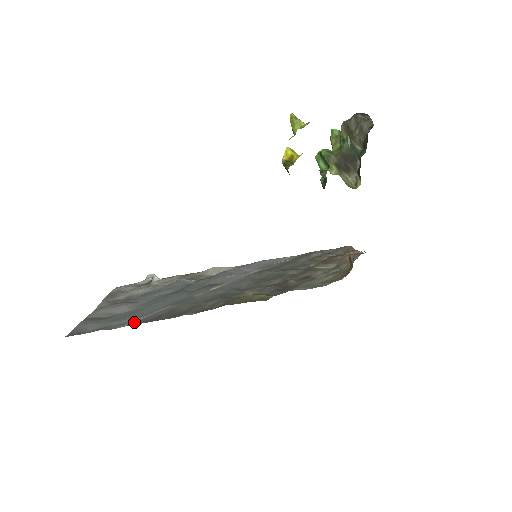
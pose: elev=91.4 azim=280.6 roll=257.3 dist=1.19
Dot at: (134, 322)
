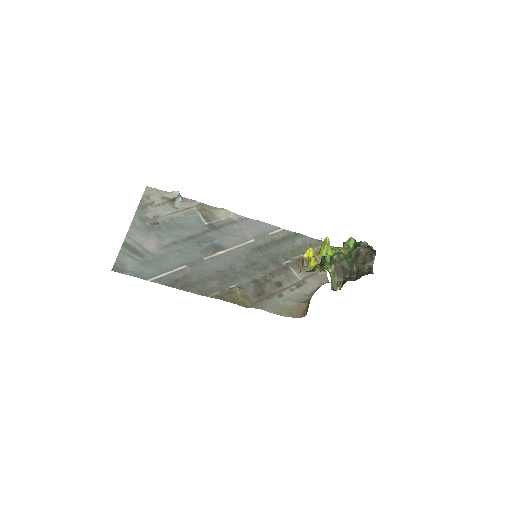
Dot at: (159, 279)
